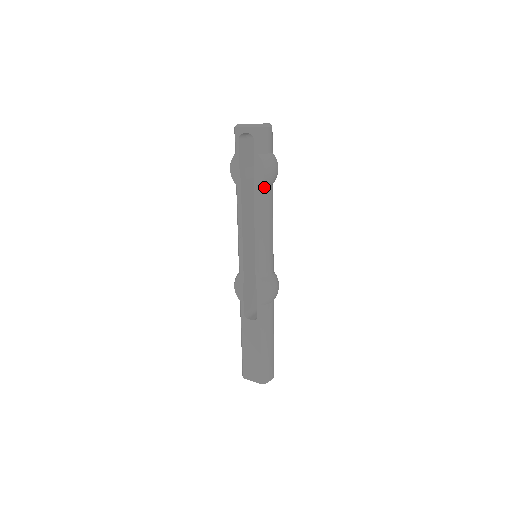
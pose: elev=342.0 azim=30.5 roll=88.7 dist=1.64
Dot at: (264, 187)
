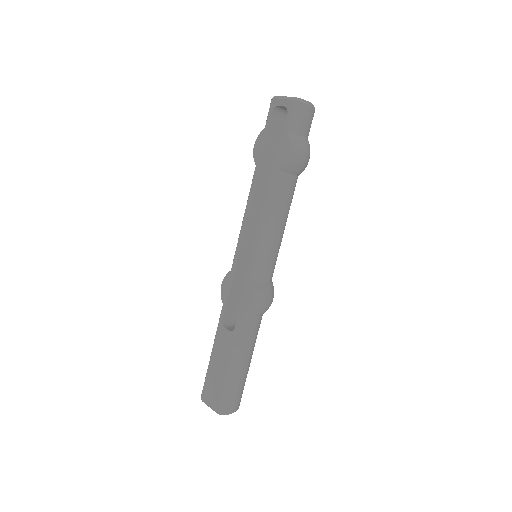
Dot at: (284, 173)
